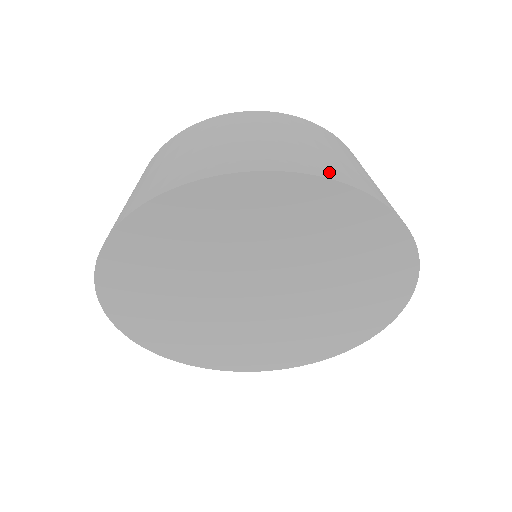
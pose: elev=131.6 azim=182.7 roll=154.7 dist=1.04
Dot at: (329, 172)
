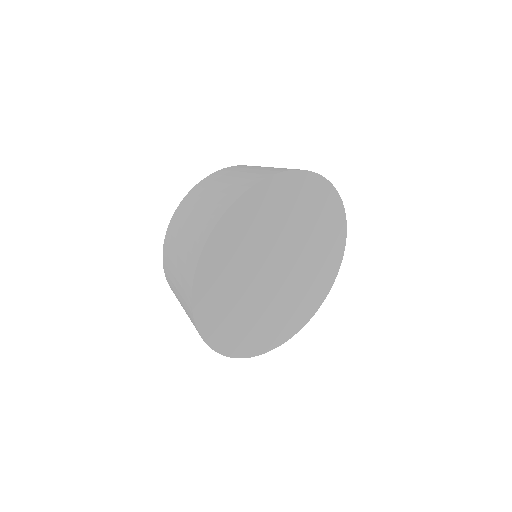
Dot at: occluded
